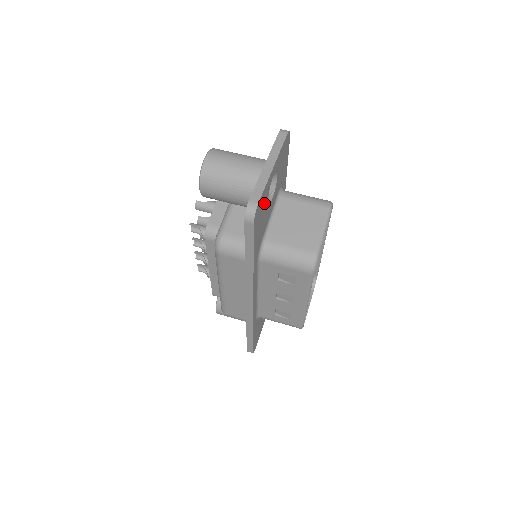
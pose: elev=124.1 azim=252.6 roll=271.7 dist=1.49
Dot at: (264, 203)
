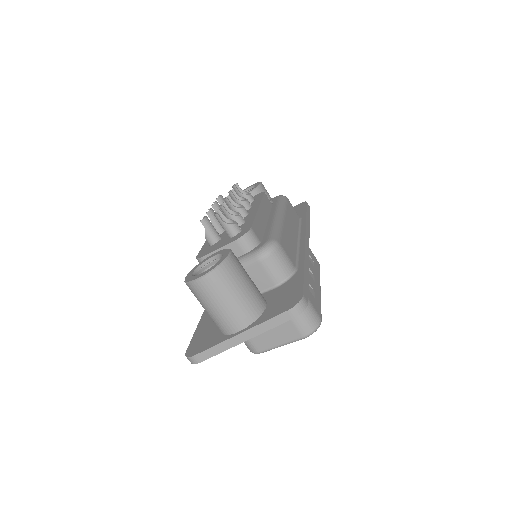
Dot at: occluded
